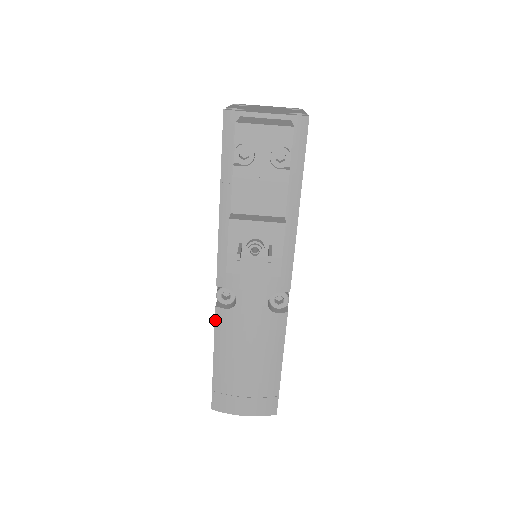
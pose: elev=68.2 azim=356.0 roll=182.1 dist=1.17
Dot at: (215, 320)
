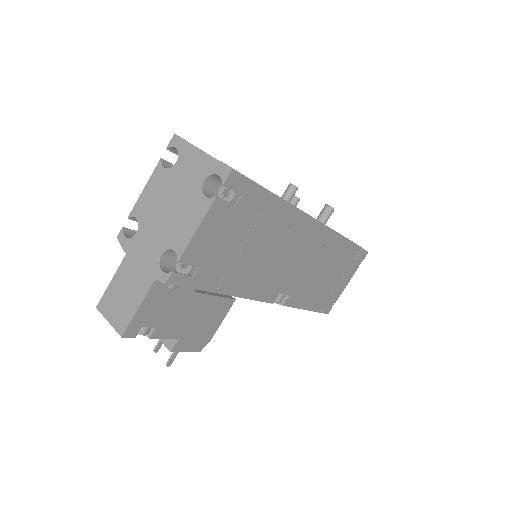
Dot at: occluded
